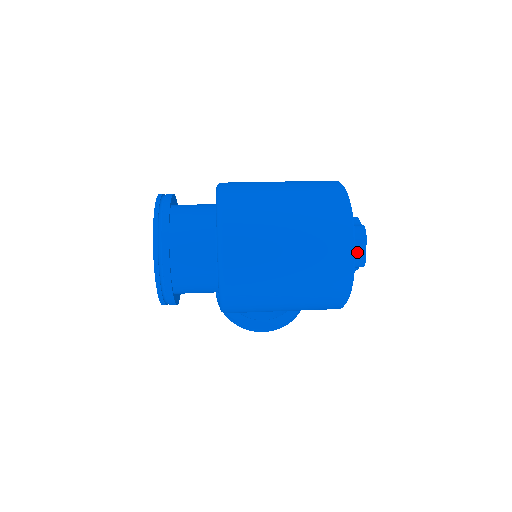
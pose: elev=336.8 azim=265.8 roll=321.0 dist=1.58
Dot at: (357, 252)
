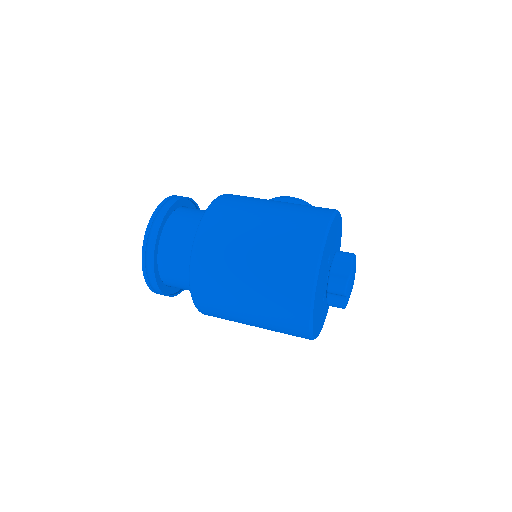
Dot at: (336, 300)
